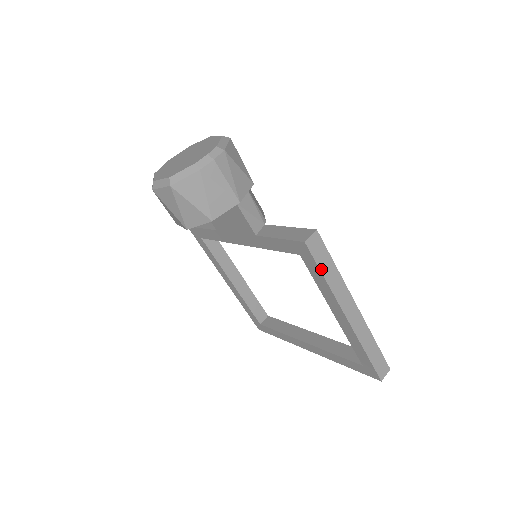
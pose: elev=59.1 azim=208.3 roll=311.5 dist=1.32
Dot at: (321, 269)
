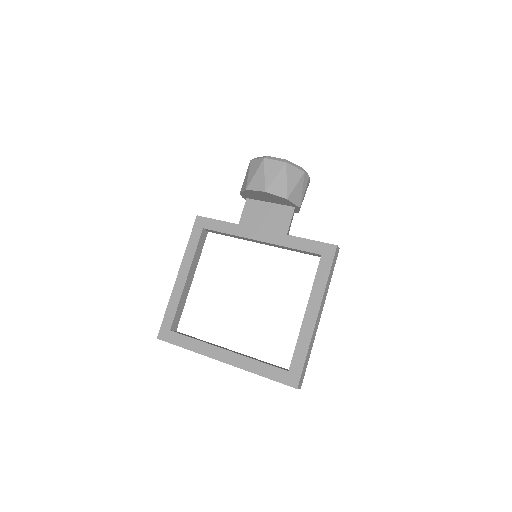
Dot at: (331, 269)
